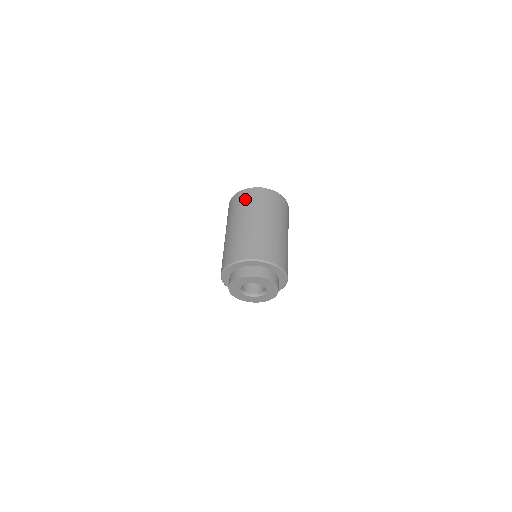
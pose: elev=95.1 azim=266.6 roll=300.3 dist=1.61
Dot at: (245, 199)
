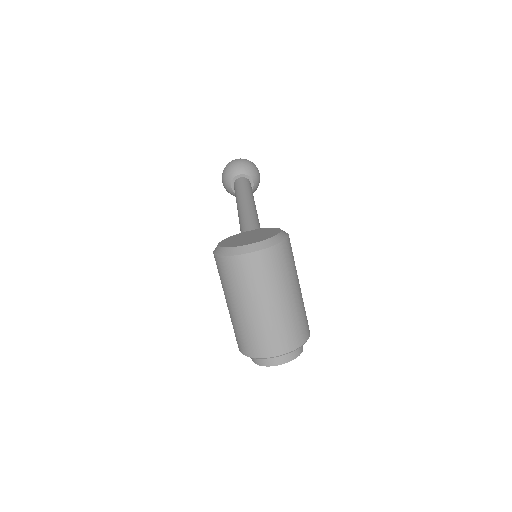
Dot at: (238, 273)
